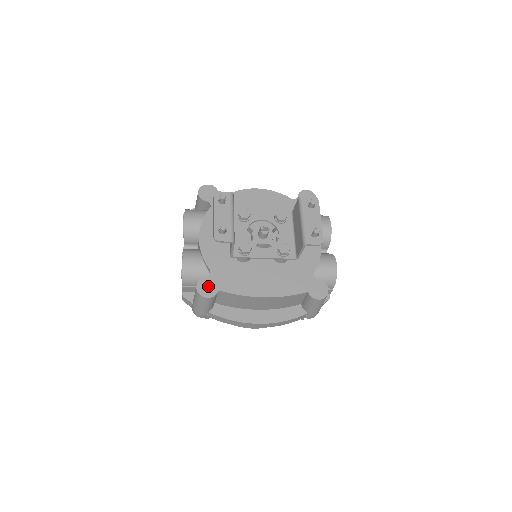
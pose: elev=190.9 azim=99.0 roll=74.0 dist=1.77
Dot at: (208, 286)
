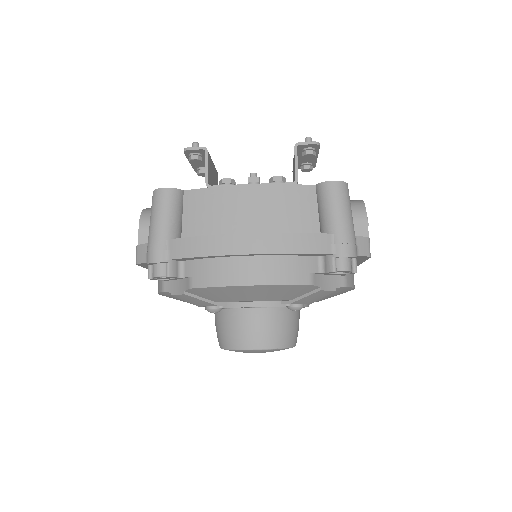
Dot at: occluded
